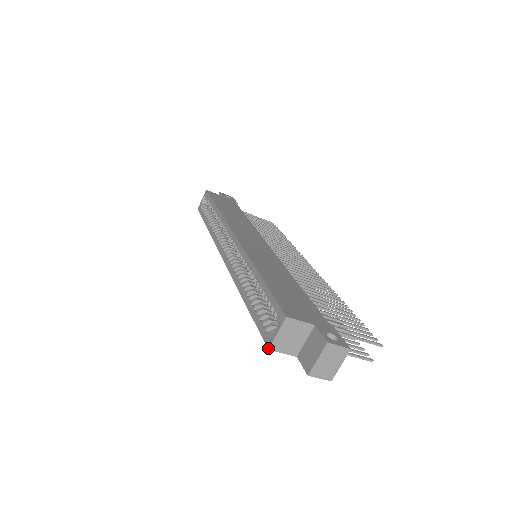
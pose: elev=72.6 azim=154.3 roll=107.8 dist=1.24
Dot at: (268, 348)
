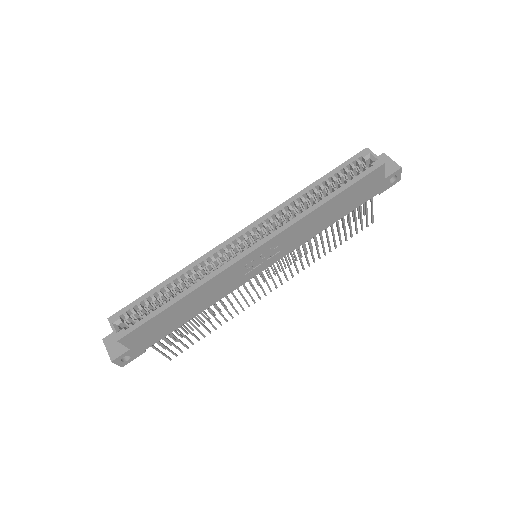
Dot at: (384, 162)
